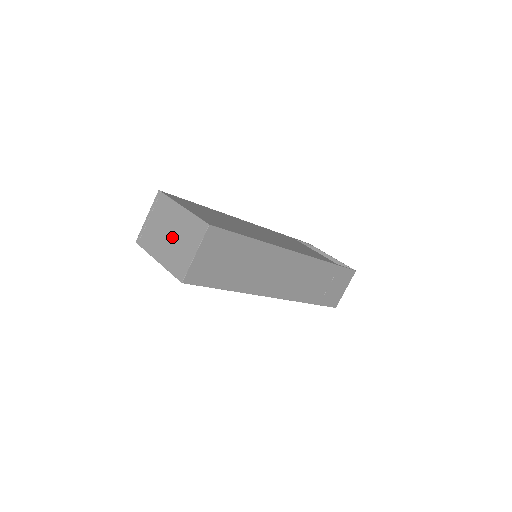
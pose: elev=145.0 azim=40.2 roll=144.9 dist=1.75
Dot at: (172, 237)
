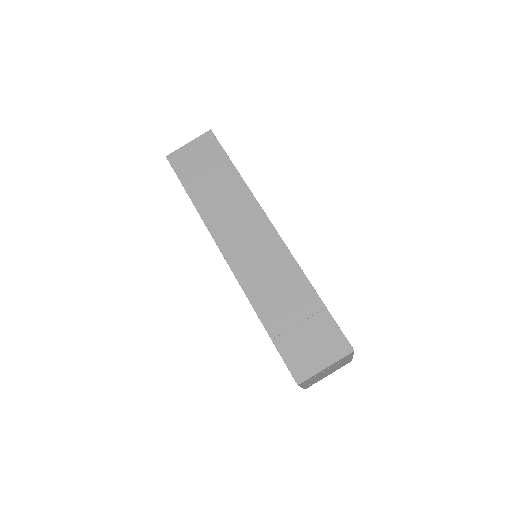
Dot at: occluded
